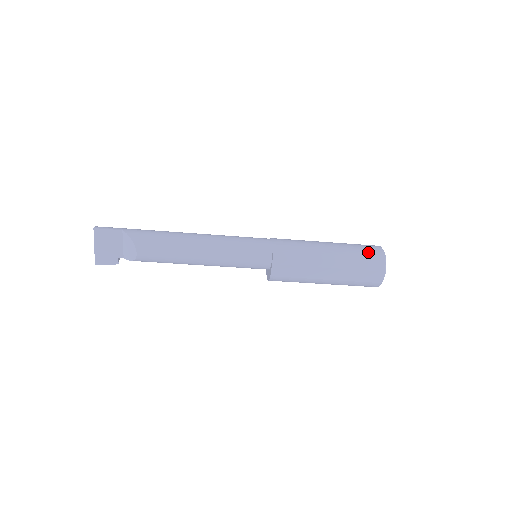
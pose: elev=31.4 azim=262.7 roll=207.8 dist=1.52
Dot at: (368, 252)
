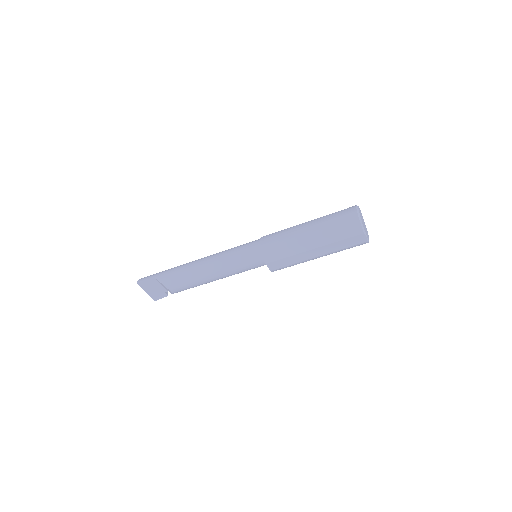
Dot at: (343, 221)
